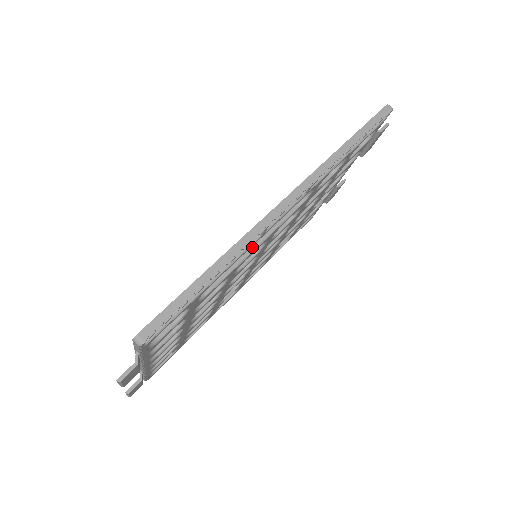
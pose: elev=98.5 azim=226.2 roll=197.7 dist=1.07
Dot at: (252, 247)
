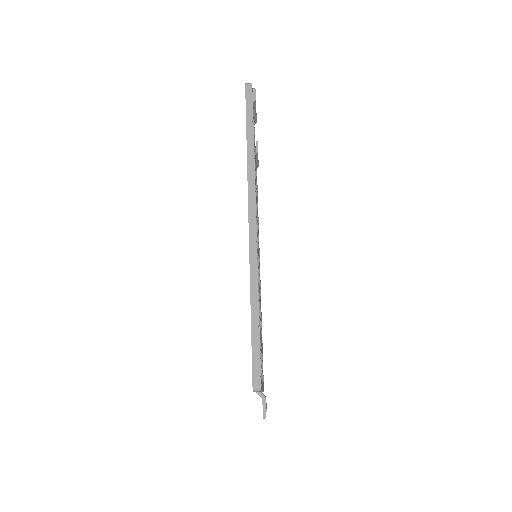
Dot at: occluded
